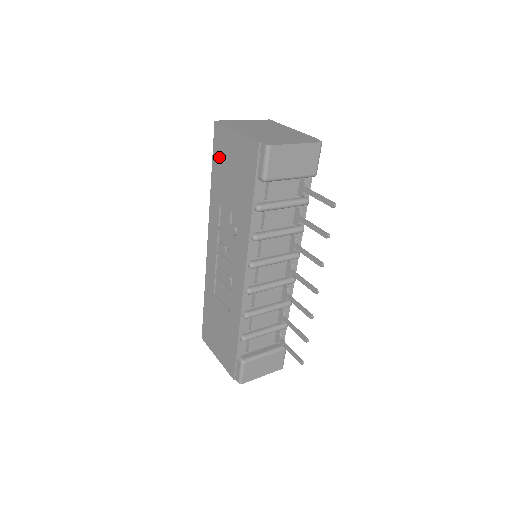
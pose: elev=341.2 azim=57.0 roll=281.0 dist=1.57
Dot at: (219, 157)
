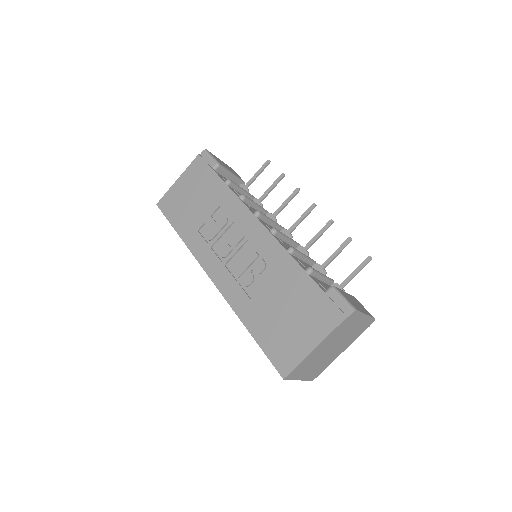
Dot at: (175, 211)
